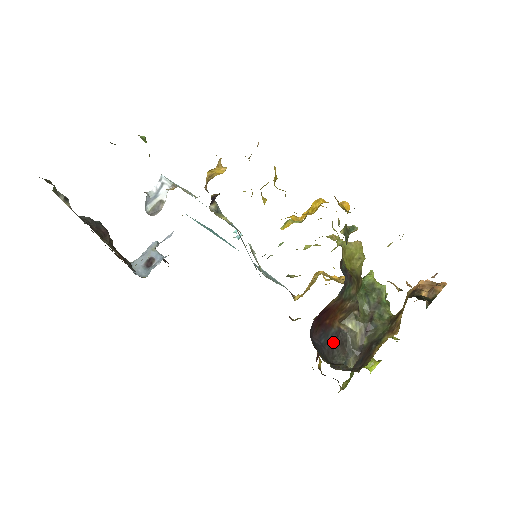
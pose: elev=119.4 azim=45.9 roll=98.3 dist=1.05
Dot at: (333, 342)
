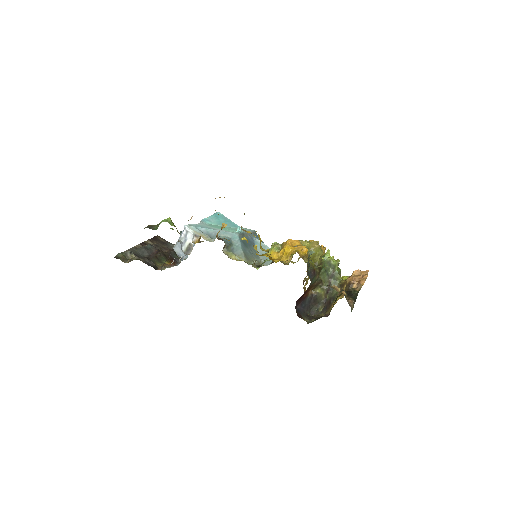
Dot at: (309, 303)
